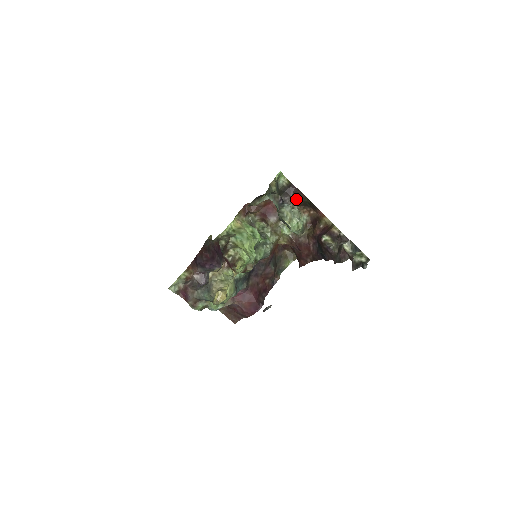
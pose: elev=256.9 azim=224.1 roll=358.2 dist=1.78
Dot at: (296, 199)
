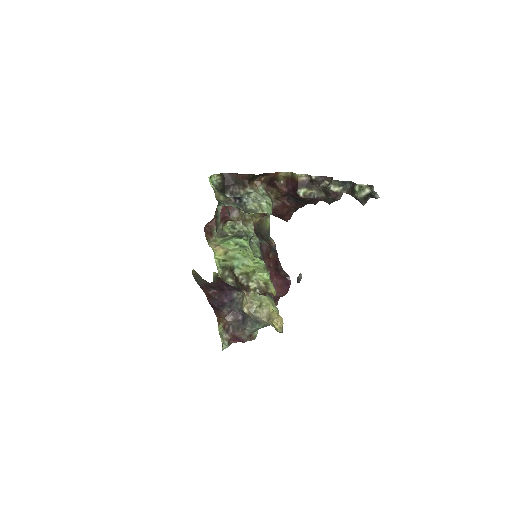
Dot at: (241, 183)
